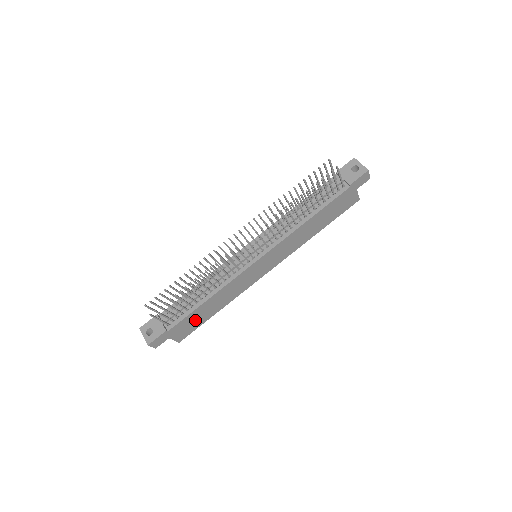
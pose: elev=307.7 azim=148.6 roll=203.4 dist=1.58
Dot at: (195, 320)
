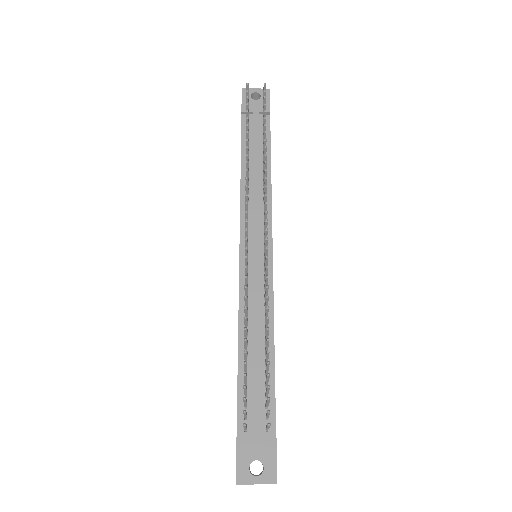
Dot at: occluded
